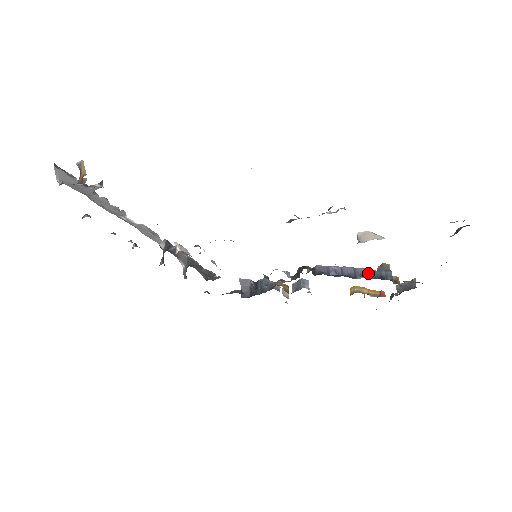
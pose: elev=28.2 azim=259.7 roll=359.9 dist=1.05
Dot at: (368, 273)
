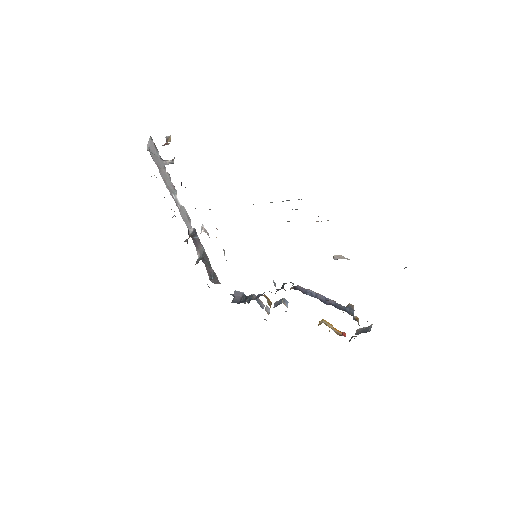
Dot at: (336, 304)
